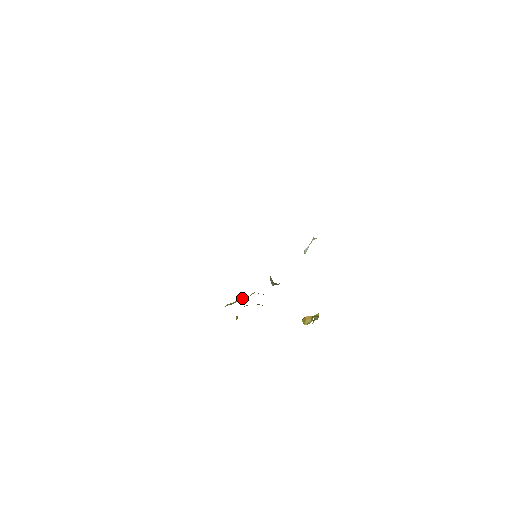
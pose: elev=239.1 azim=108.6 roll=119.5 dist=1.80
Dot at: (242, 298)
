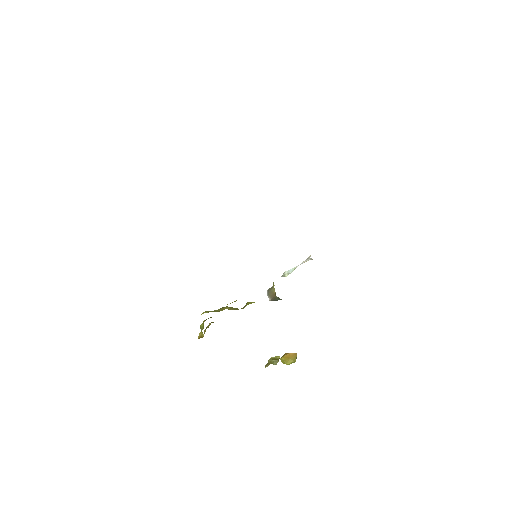
Dot at: (230, 307)
